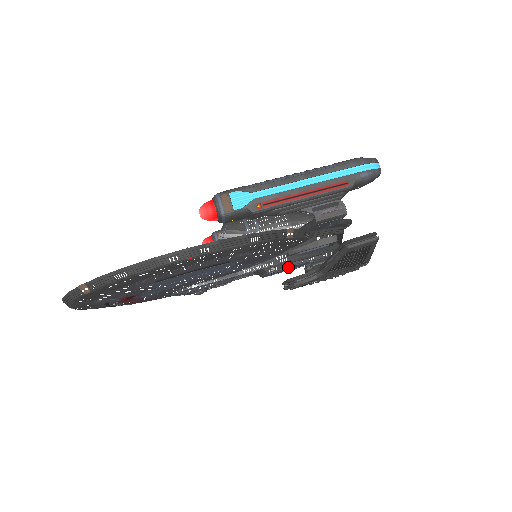
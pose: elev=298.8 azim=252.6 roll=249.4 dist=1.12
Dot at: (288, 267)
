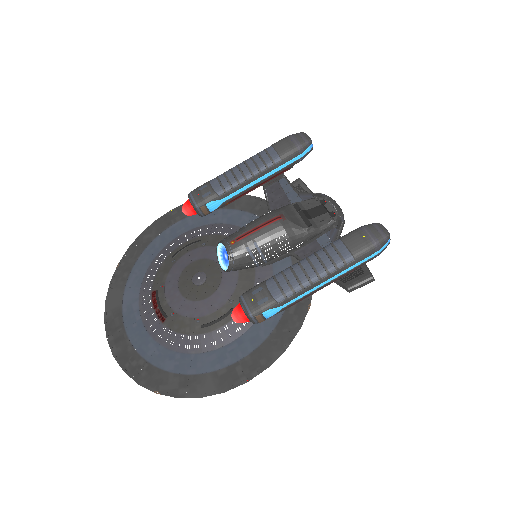
Dot at: occluded
